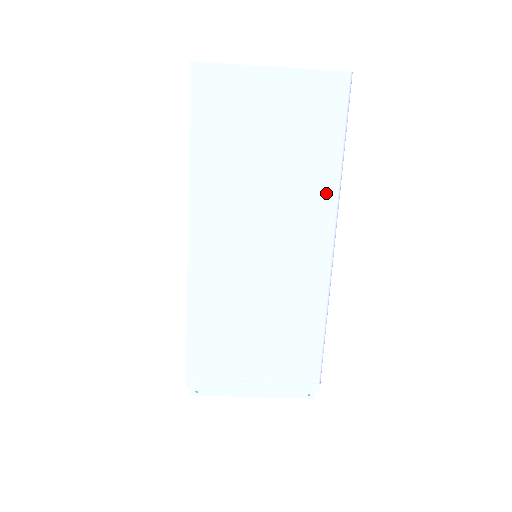
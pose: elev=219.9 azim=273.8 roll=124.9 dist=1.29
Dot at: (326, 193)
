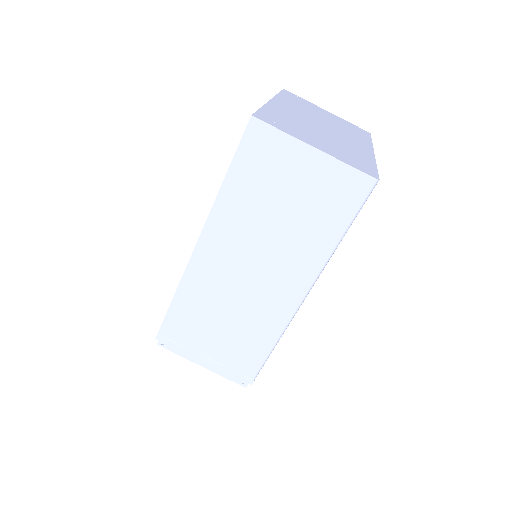
Dot at: (316, 258)
